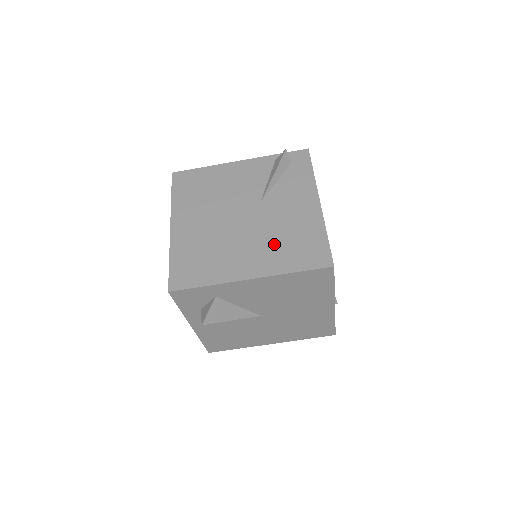
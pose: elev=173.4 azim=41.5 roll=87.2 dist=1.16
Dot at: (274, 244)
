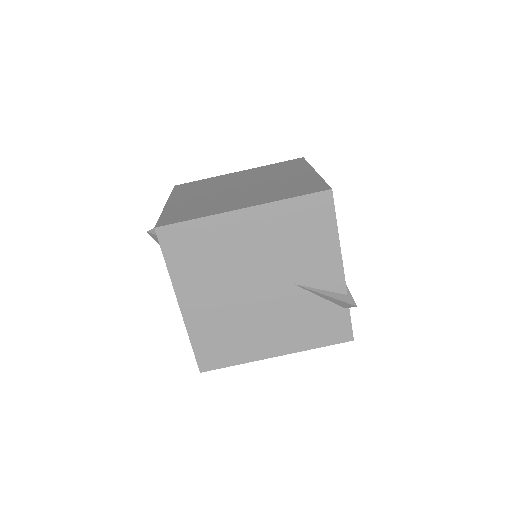
Dot at: occluded
